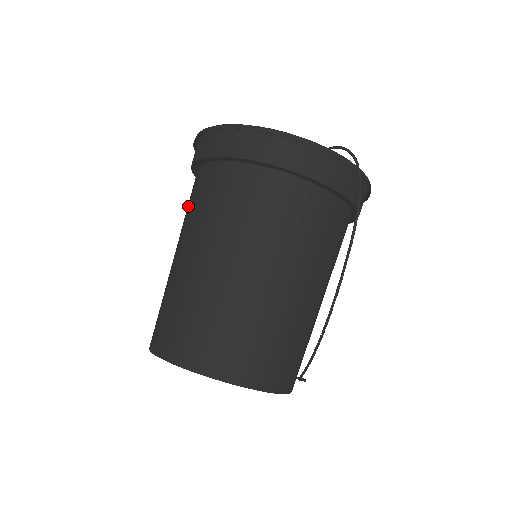
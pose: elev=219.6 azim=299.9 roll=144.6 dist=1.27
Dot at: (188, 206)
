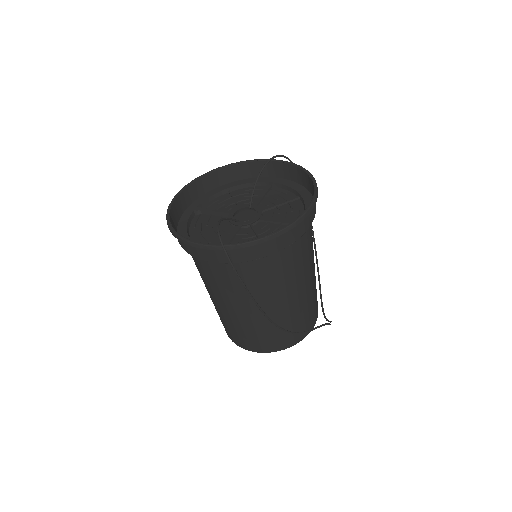
Dot at: occluded
